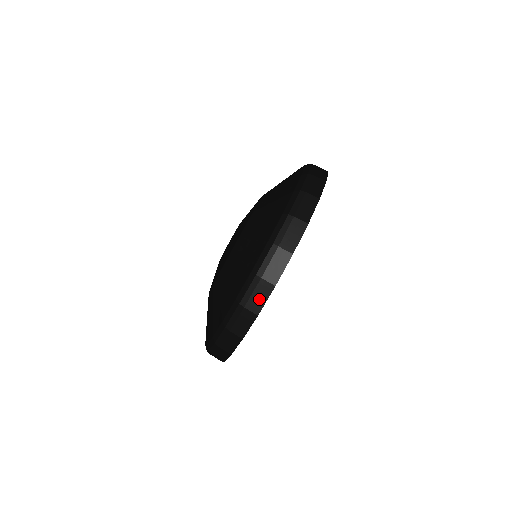
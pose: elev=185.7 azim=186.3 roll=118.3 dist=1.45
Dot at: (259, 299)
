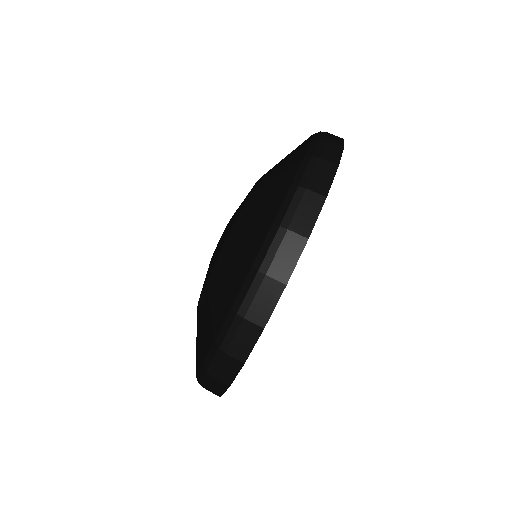
Dot at: (323, 179)
